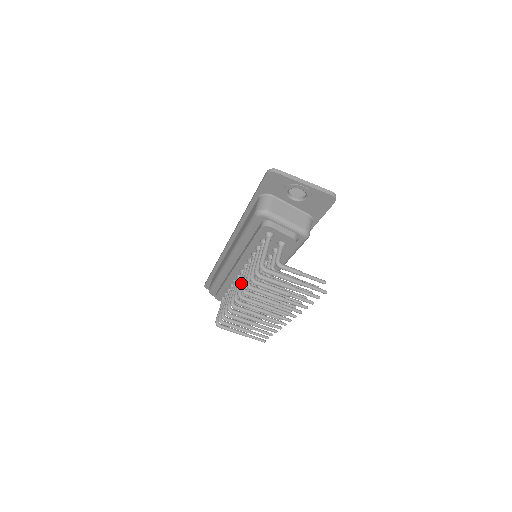
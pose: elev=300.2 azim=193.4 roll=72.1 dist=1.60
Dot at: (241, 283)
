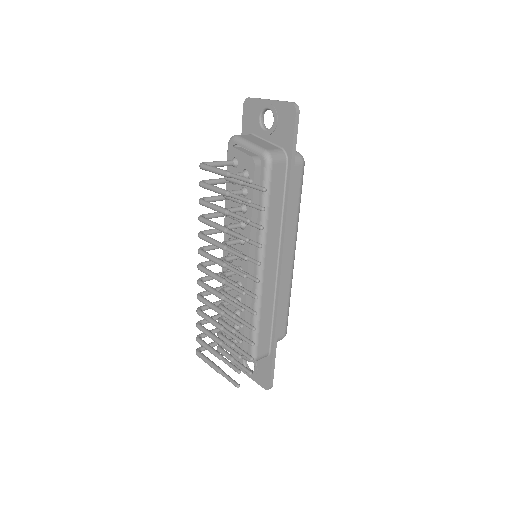
Dot at: (210, 245)
